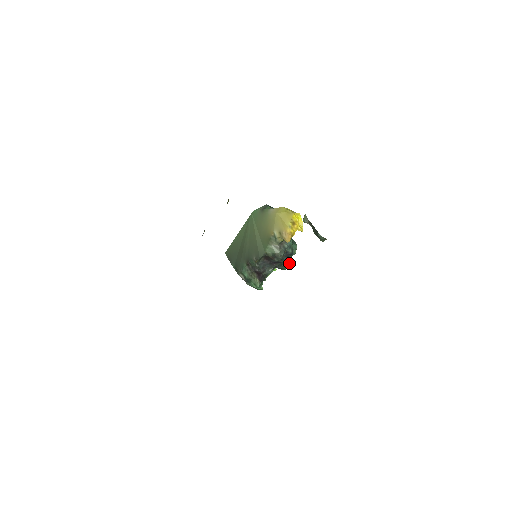
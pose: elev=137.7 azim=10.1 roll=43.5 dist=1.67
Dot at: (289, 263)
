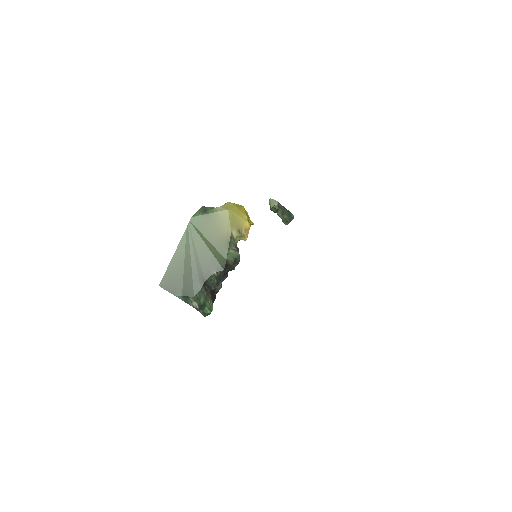
Dot at: occluded
